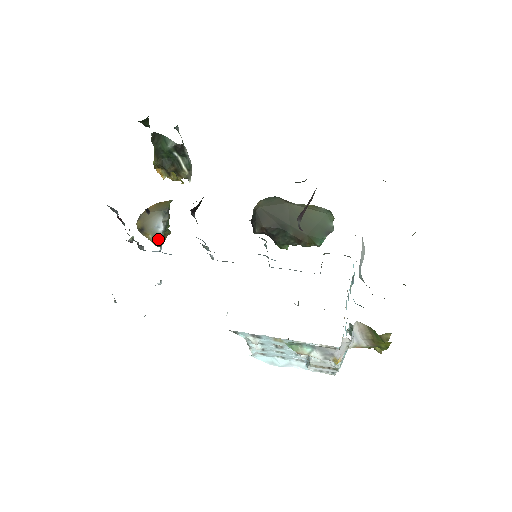
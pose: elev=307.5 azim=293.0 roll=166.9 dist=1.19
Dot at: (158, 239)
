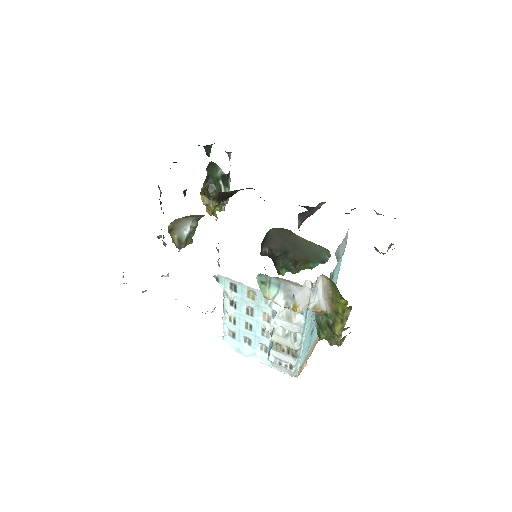
Dot at: (181, 241)
